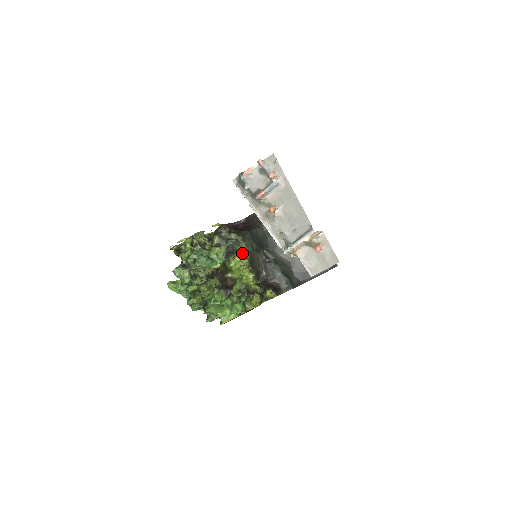
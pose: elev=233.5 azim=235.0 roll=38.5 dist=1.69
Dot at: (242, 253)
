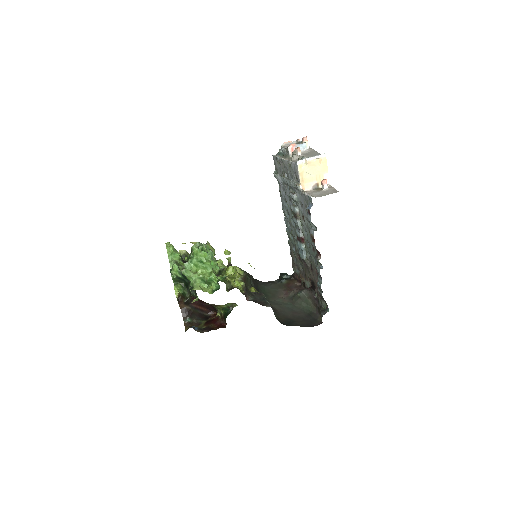
Dot at: occluded
